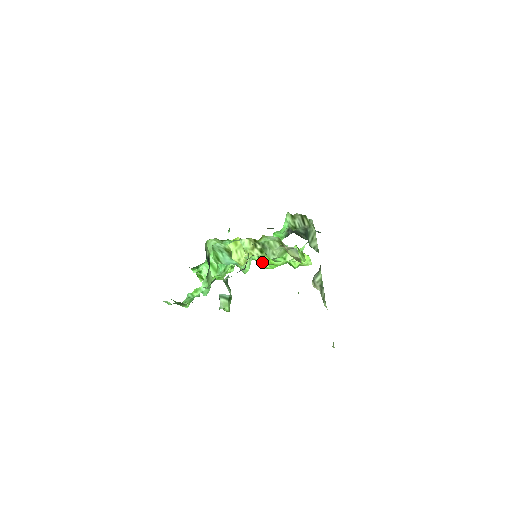
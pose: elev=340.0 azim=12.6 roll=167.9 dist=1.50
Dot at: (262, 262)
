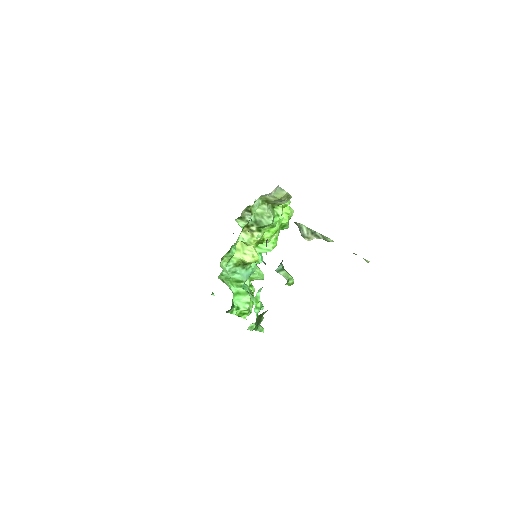
Dot at: (267, 242)
